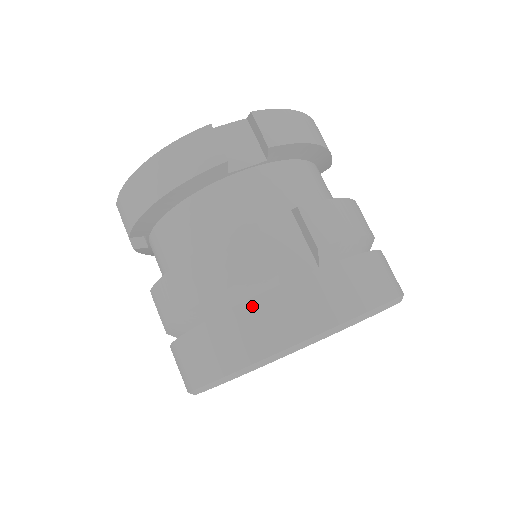
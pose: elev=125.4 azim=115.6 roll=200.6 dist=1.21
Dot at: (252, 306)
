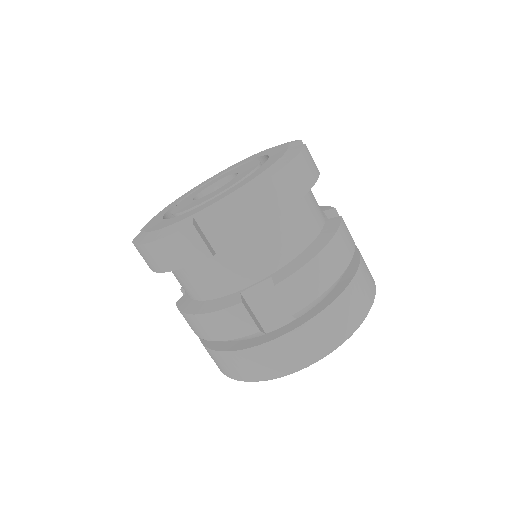
Dot at: (246, 354)
